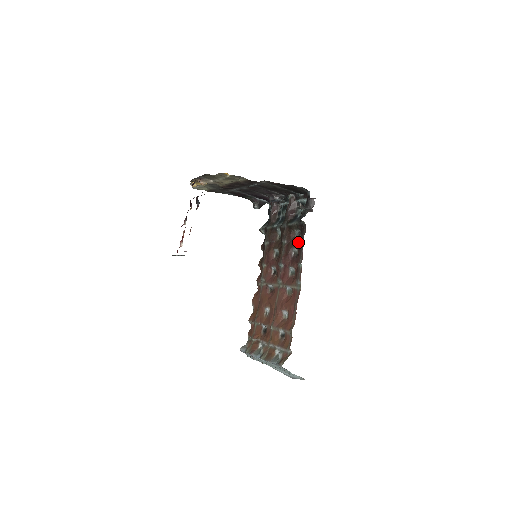
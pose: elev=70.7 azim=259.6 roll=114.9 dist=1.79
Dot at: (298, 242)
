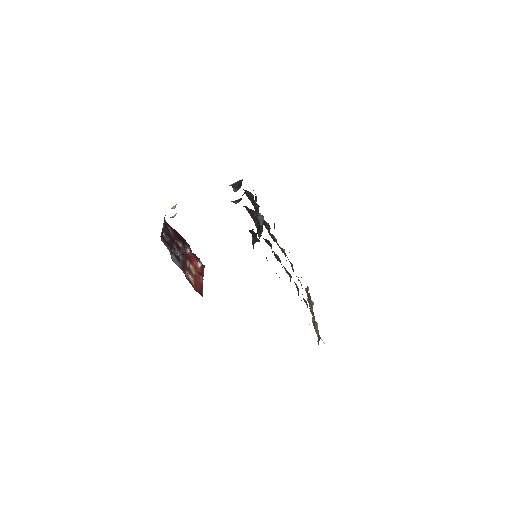
Dot at: occluded
